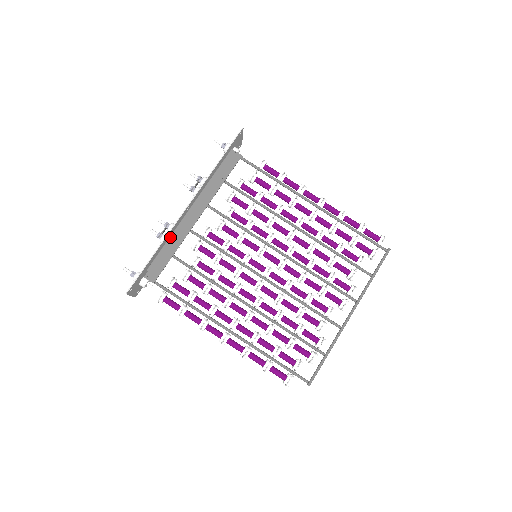
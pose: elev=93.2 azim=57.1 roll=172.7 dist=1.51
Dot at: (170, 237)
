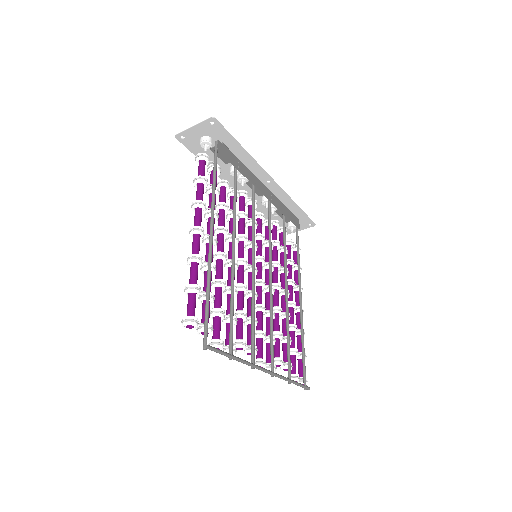
Dot at: (247, 167)
